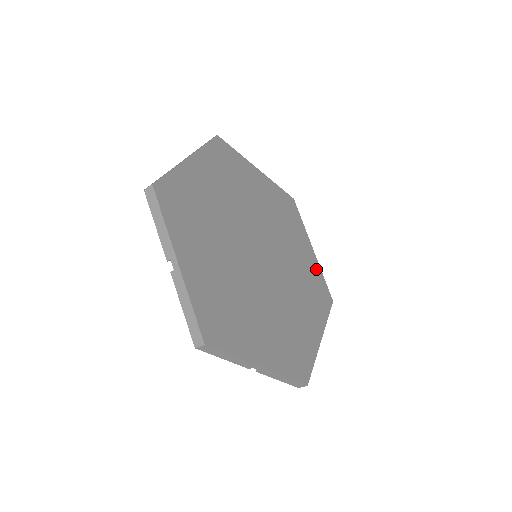
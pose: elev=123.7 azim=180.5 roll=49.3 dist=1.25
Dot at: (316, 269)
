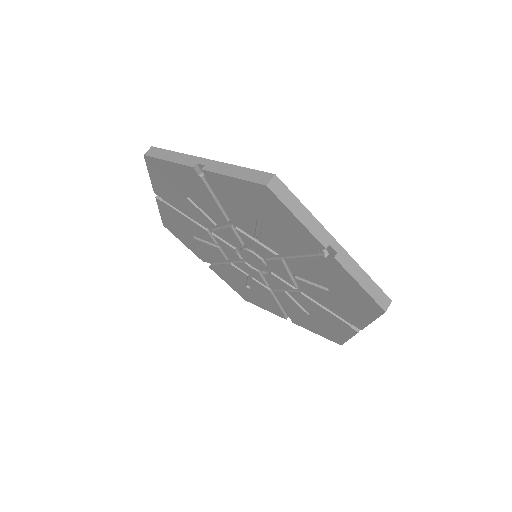
Dot at: occluded
